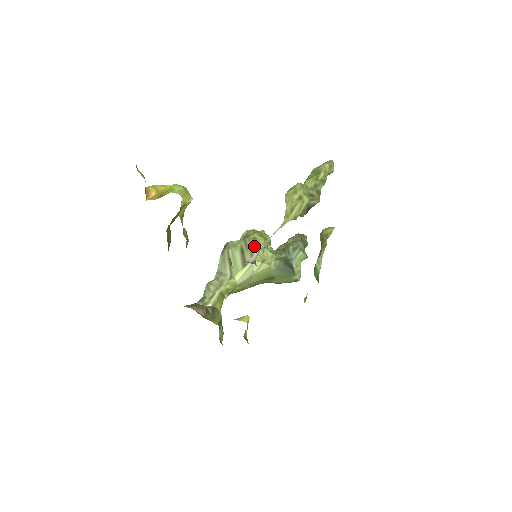
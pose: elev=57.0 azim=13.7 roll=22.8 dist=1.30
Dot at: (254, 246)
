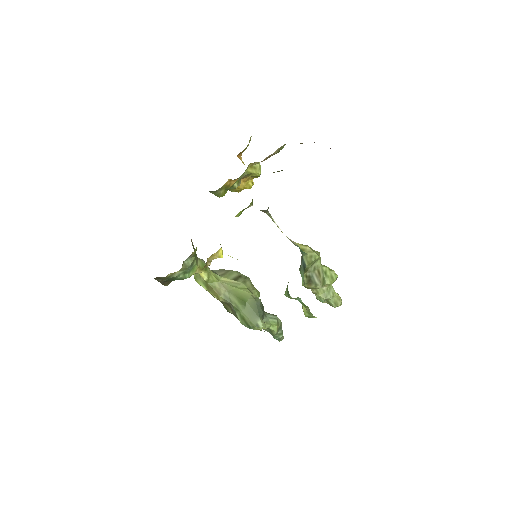
Dot at: (250, 283)
